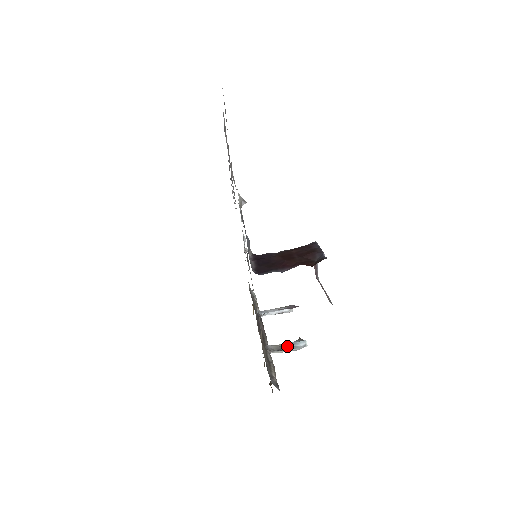
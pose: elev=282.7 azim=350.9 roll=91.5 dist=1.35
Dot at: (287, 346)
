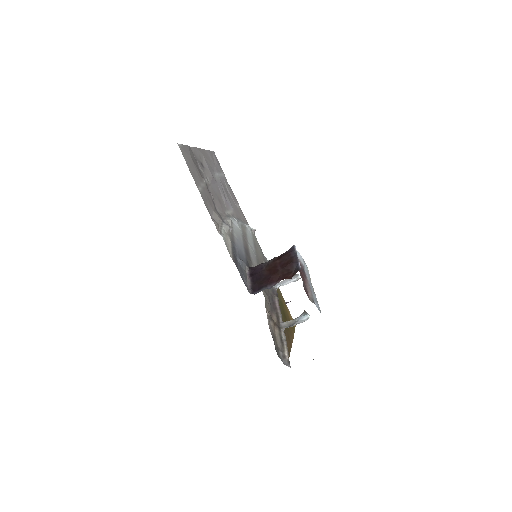
Dot at: (295, 322)
